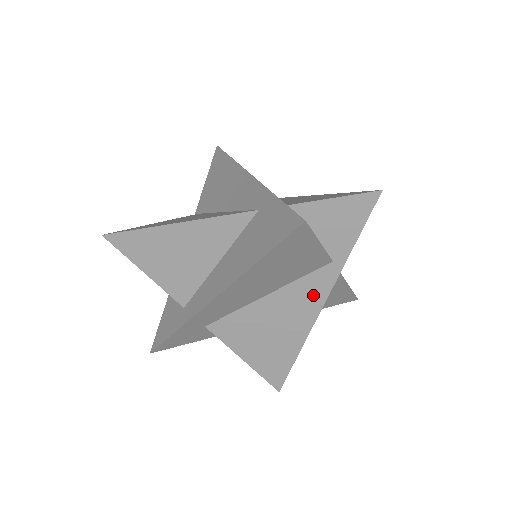
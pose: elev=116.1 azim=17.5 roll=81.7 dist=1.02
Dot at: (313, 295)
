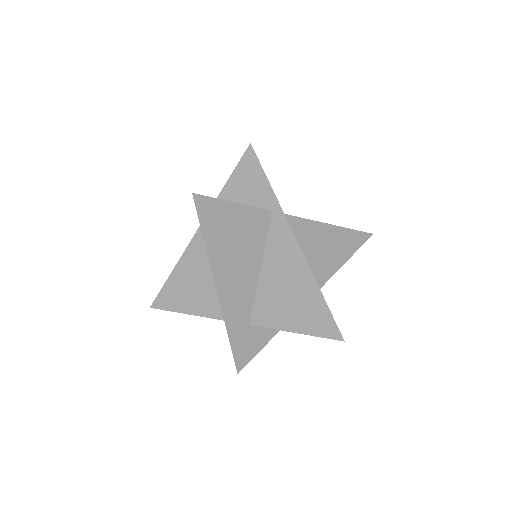
Dot at: (286, 244)
